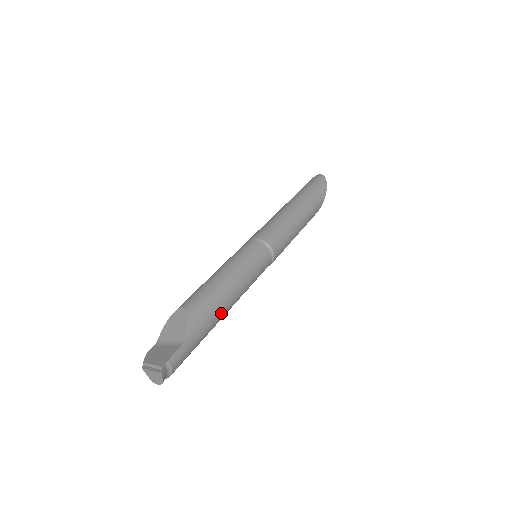
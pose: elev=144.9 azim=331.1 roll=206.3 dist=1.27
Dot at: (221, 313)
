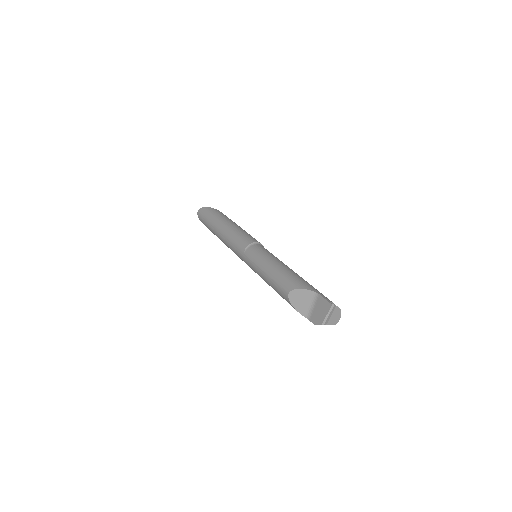
Dot at: (298, 275)
